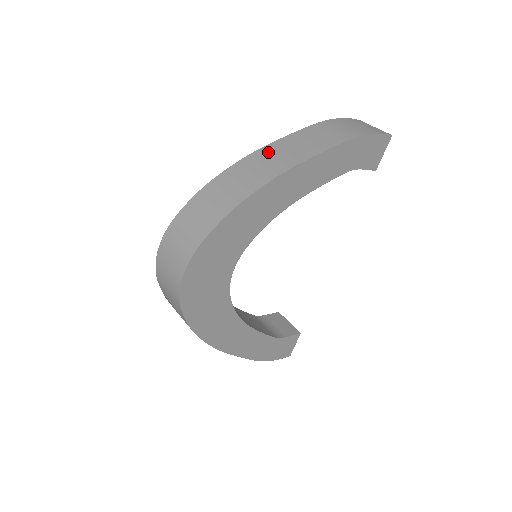
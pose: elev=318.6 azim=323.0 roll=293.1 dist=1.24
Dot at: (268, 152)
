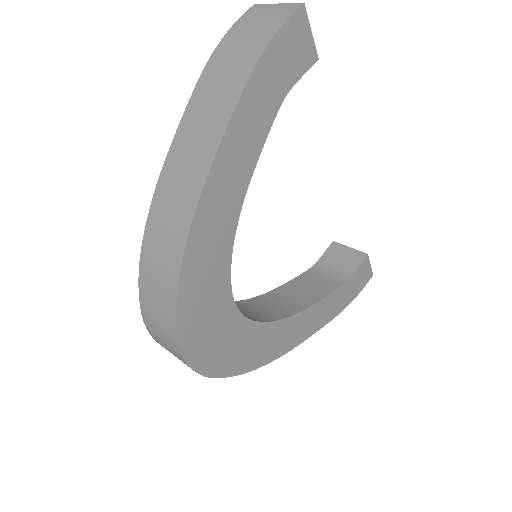
Dot at: (170, 175)
